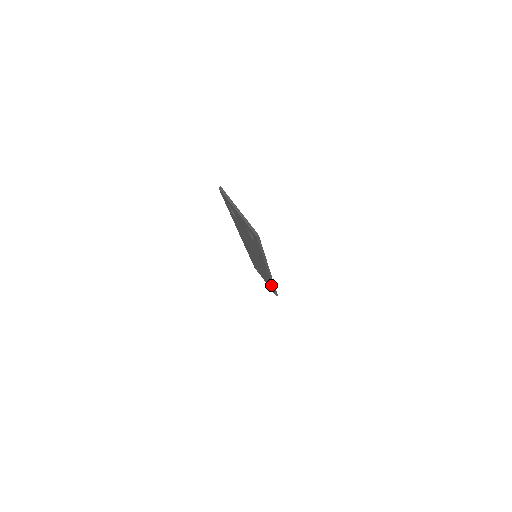
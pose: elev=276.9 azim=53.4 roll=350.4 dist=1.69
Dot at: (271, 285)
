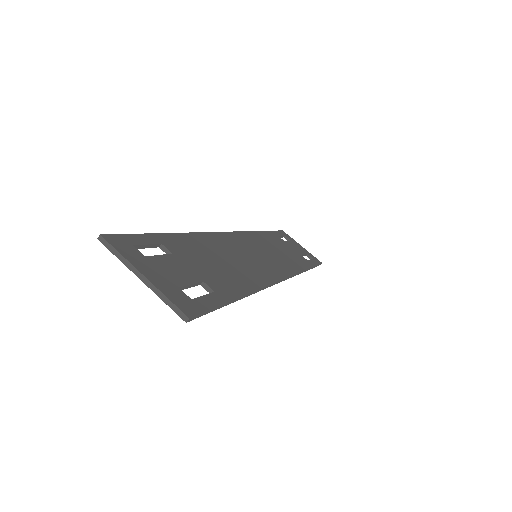
Dot at: occluded
